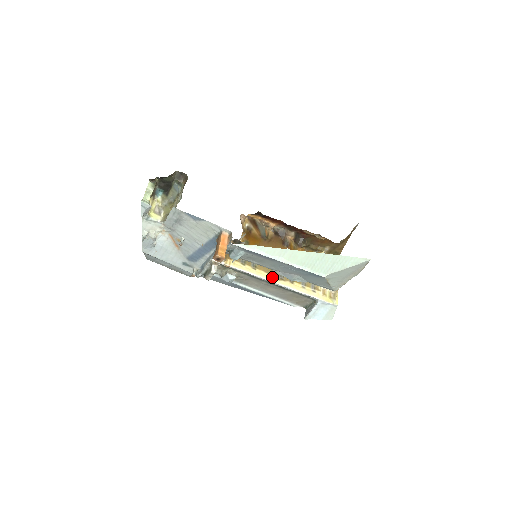
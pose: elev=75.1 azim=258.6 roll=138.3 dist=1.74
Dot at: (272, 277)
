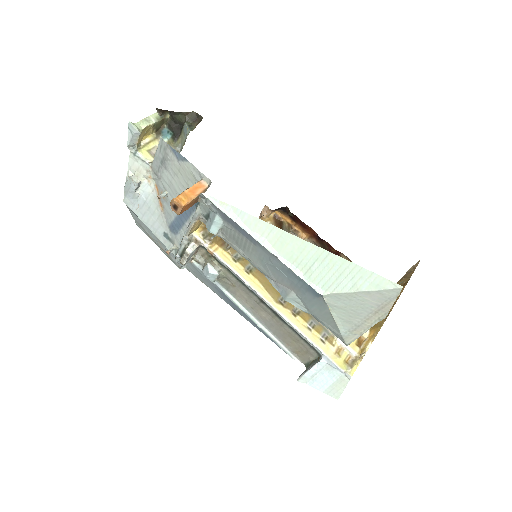
Dot at: (268, 294)
